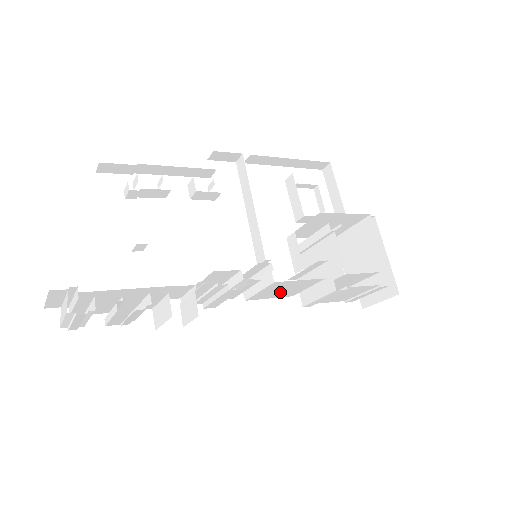
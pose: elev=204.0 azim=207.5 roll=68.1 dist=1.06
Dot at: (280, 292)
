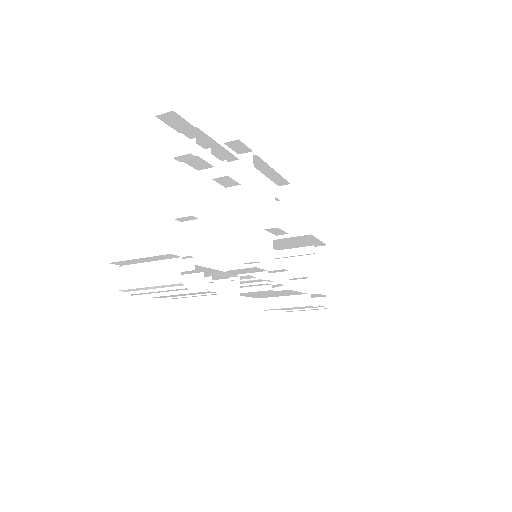
Dot at: (265, 295)
